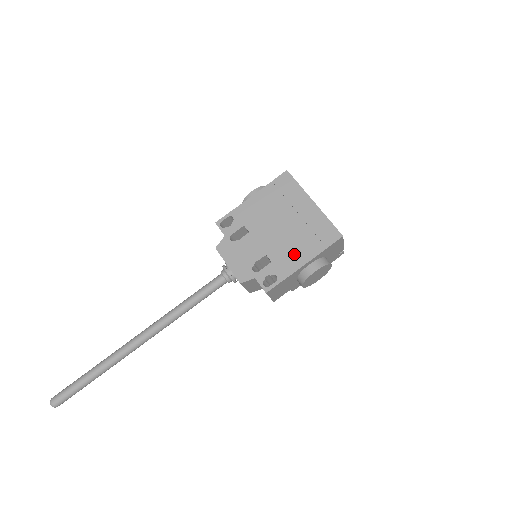
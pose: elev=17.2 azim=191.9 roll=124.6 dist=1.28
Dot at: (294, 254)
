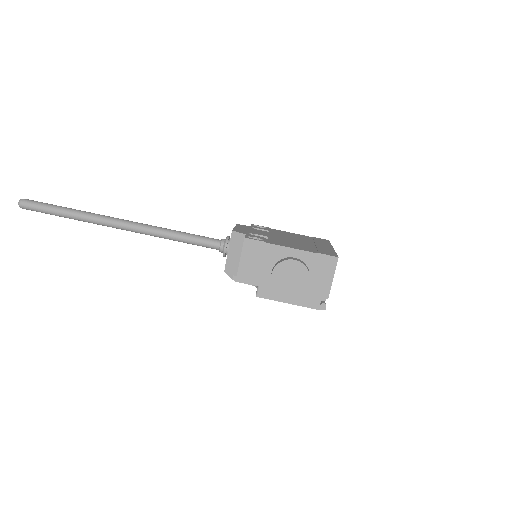
Dot at: (289, 244)
